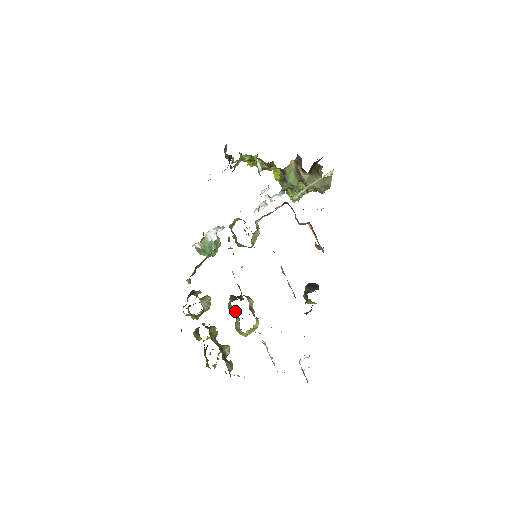
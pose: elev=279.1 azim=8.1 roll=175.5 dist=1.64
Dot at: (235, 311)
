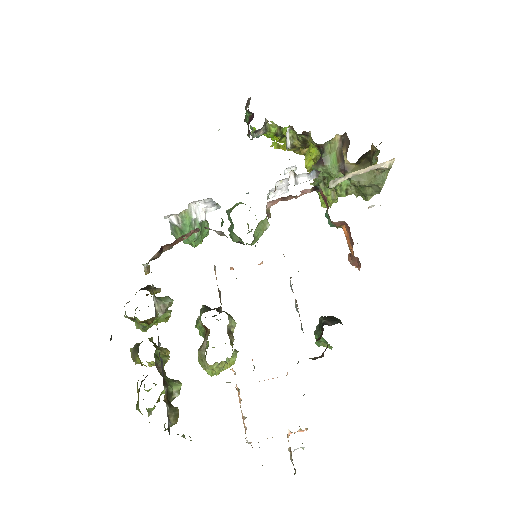
Dot at: (204, 329)
